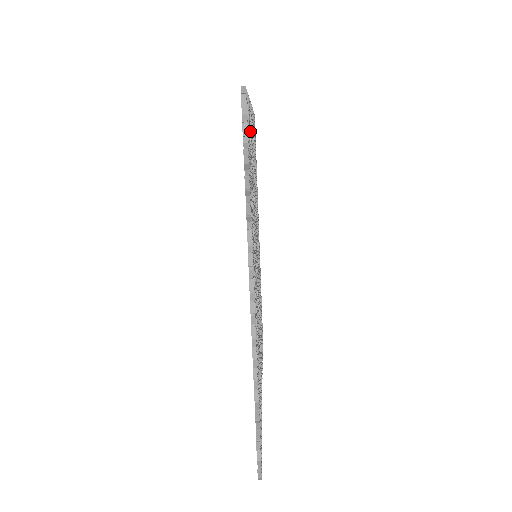
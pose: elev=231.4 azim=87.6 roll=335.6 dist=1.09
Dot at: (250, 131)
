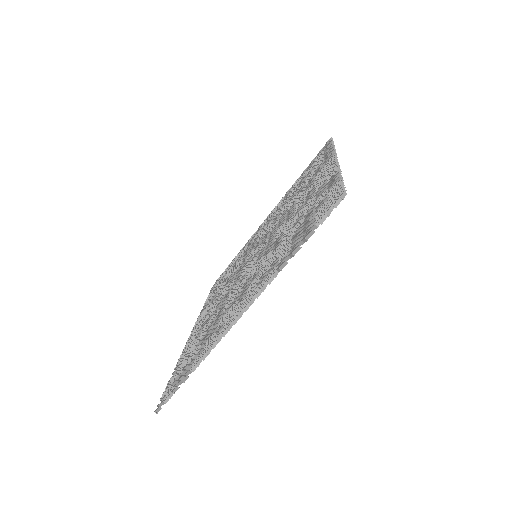
Dot at: occluded
